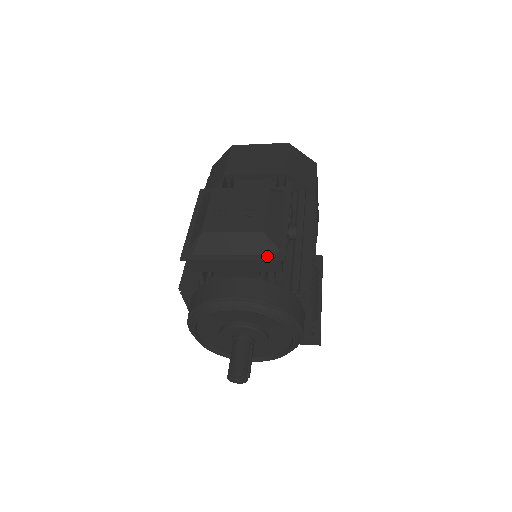
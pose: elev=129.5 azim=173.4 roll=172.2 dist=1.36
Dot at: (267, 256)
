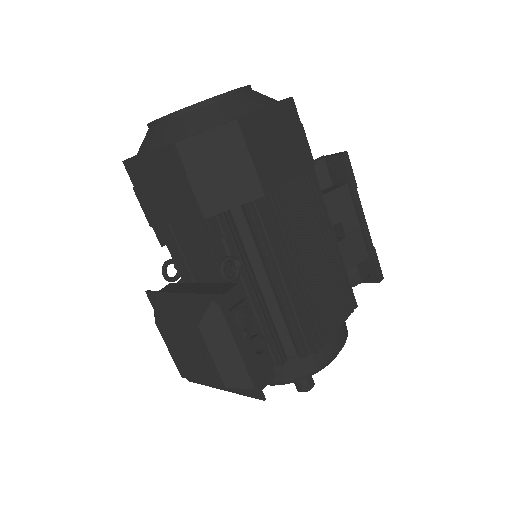
Dot at: (248, 393)
